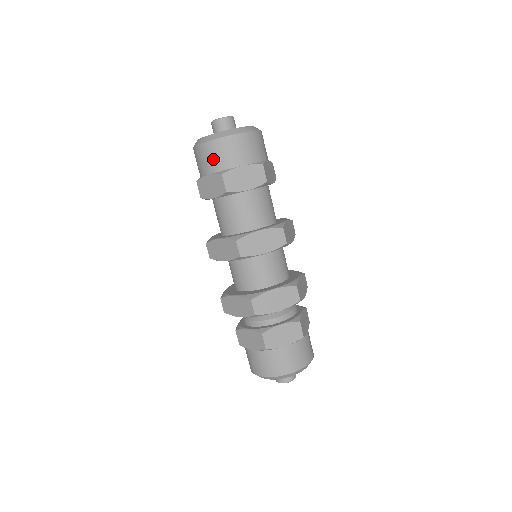
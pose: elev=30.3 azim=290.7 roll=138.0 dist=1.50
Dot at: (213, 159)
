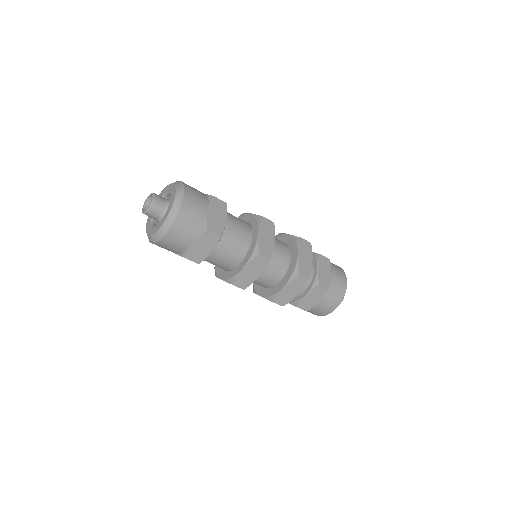
Dot at: (170, 249)
